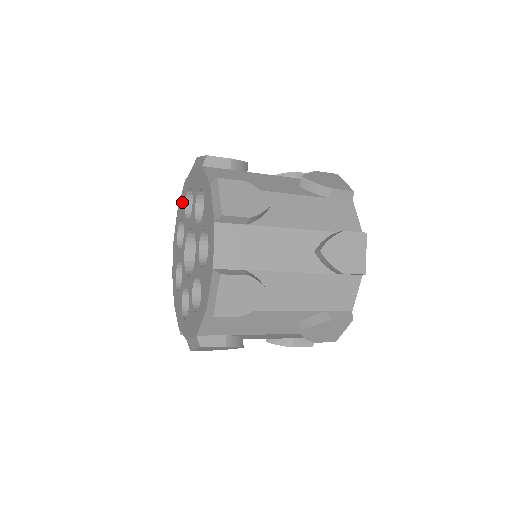
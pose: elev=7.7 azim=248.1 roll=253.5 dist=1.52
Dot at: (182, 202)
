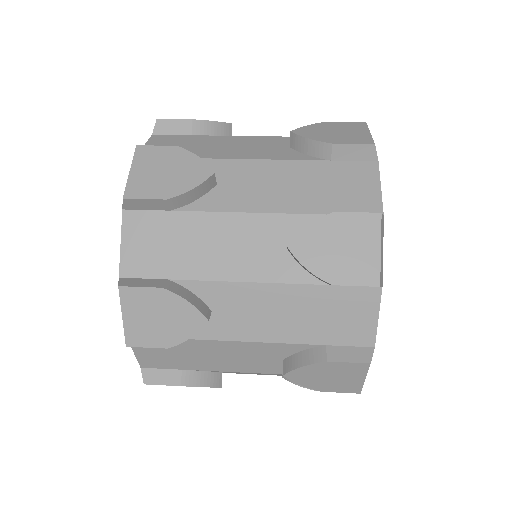
Dot at: occluded
